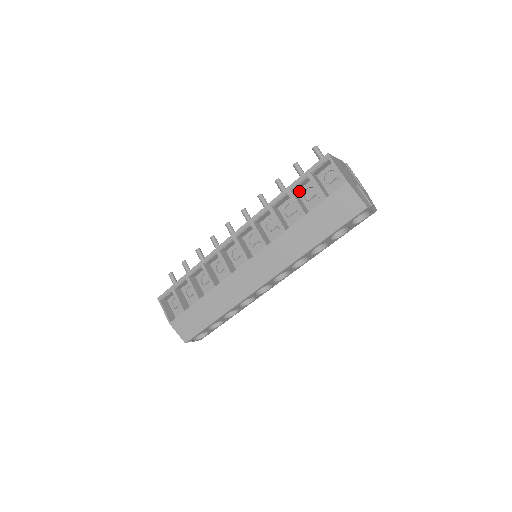
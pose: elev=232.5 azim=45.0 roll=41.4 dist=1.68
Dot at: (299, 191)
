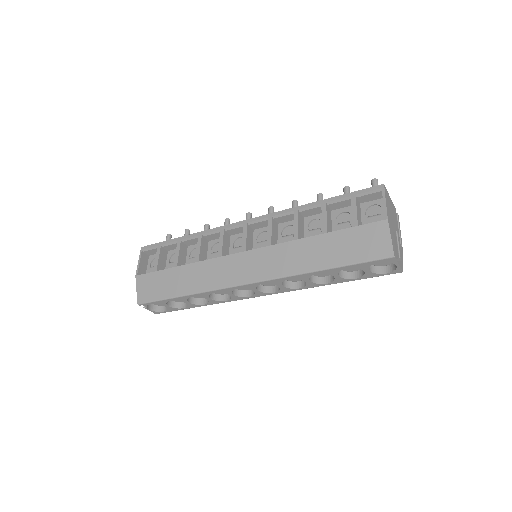
Dot at: (334, 211)
